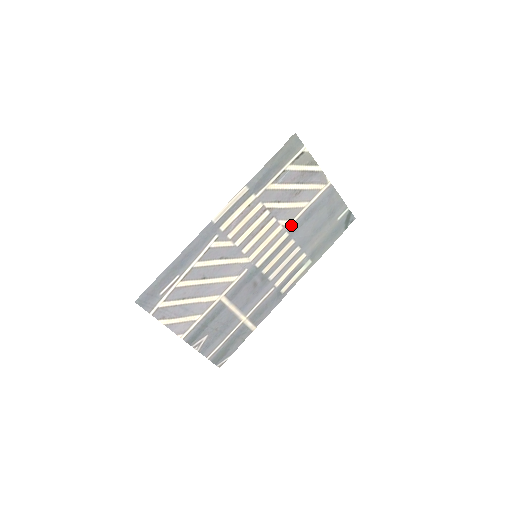
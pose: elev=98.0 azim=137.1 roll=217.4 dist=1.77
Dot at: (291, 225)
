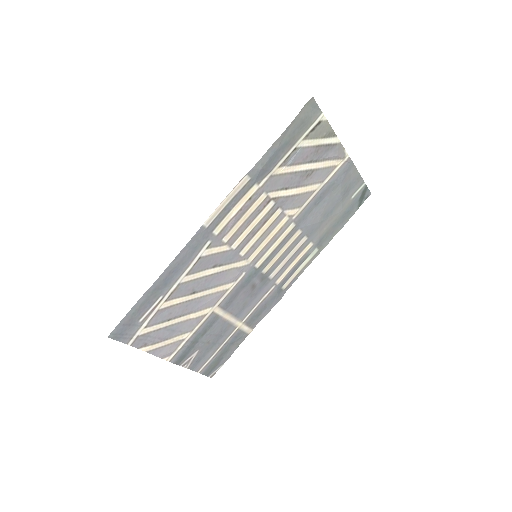
Dot at: (299, 213)
